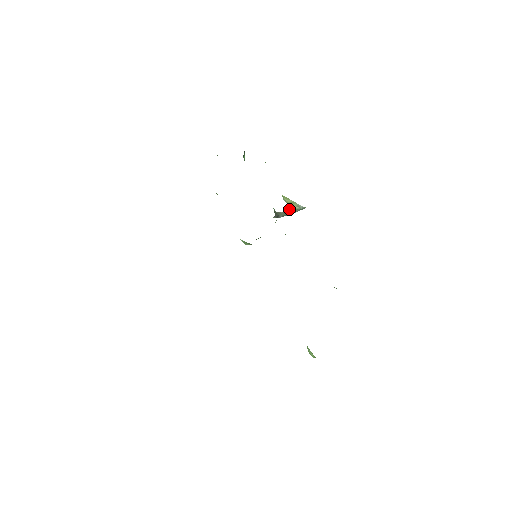
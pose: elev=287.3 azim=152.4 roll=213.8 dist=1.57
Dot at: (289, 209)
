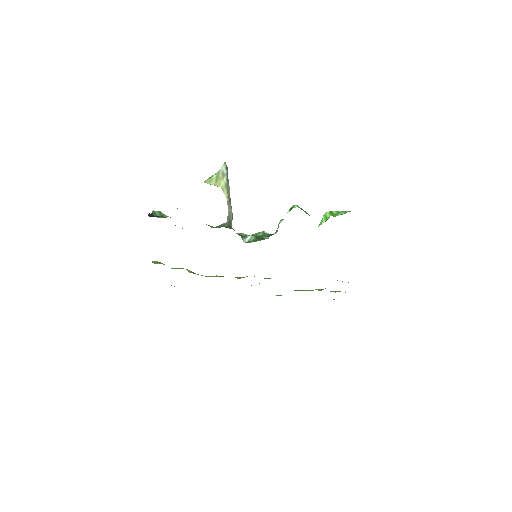
Dot at: (225, 193)
